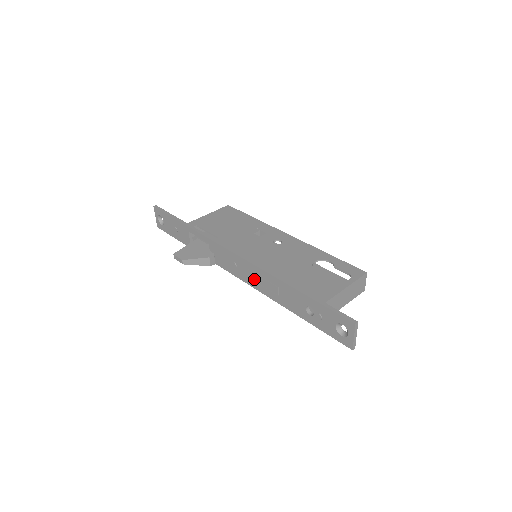
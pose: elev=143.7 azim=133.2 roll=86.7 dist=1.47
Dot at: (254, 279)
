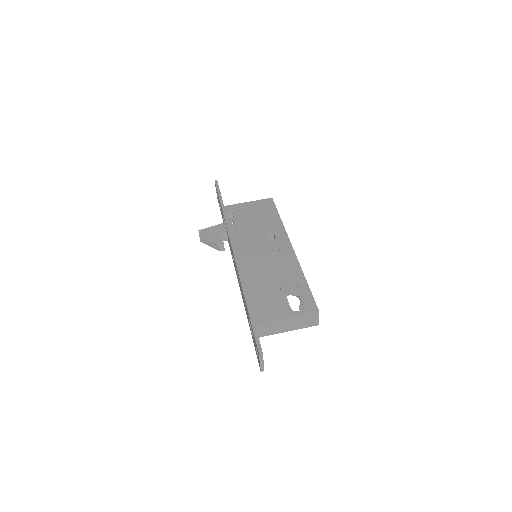
Dot at: occluded
